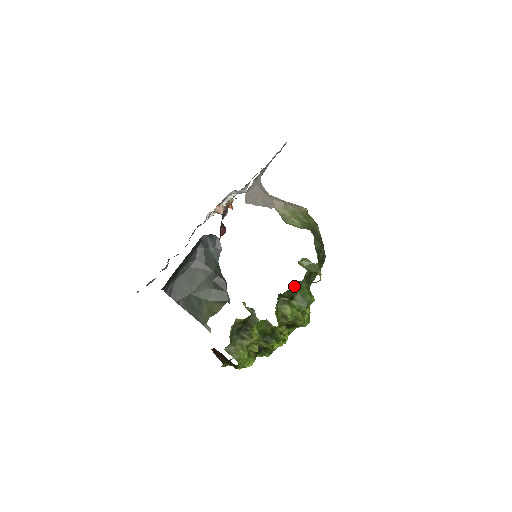
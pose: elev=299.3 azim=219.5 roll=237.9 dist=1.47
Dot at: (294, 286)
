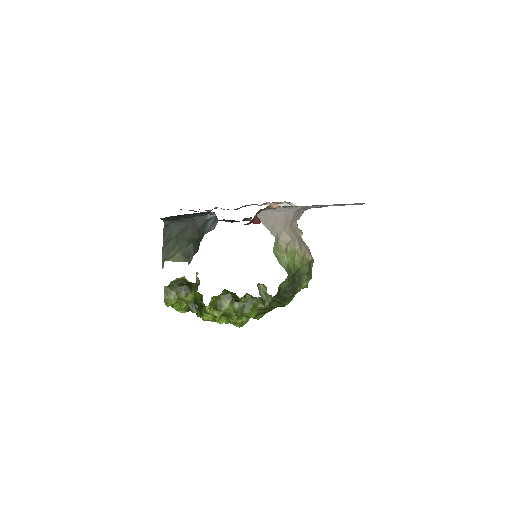
Dot at: (246, 295)
